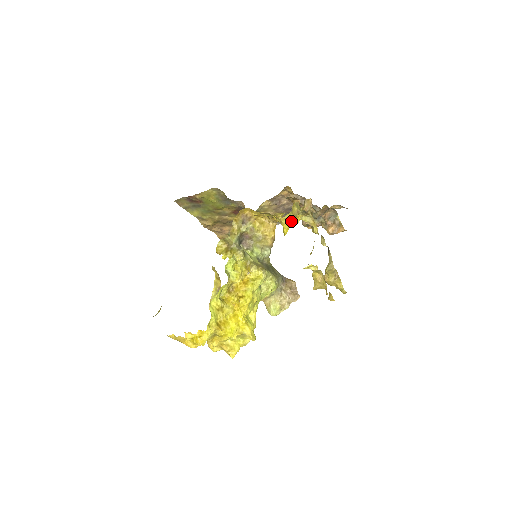
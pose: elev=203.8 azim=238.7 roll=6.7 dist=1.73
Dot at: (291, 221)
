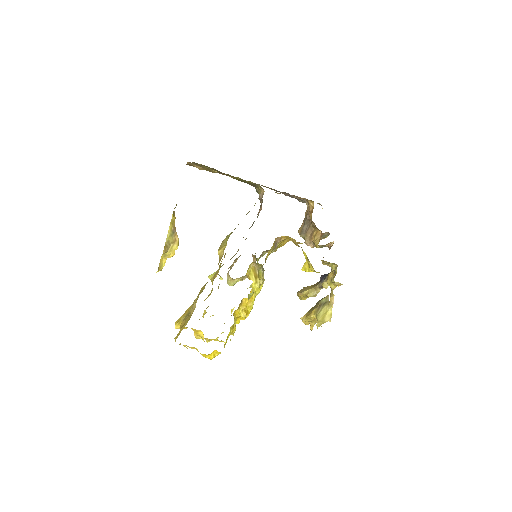
Dot at: occluded
